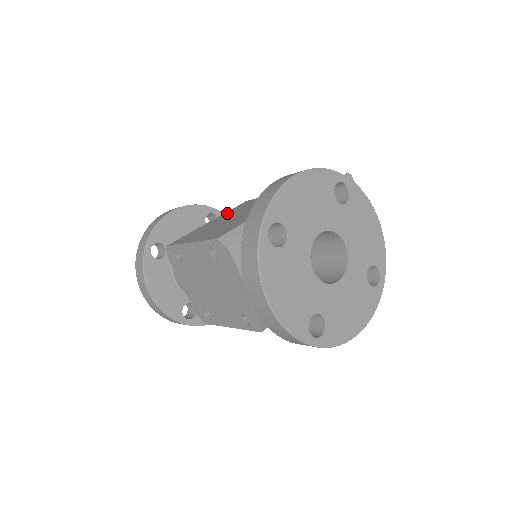
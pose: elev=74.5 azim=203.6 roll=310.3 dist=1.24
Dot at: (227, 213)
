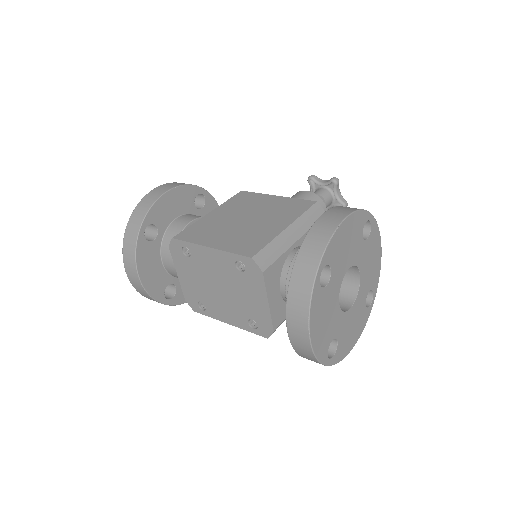
Dot at: (228, 206)
